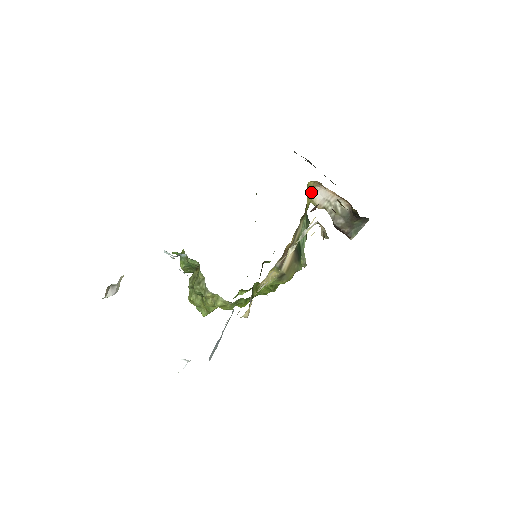
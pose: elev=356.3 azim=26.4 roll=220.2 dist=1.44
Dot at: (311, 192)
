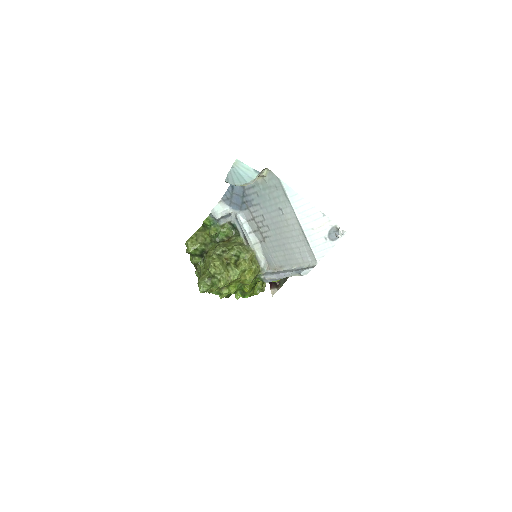
Dot at: occluded
